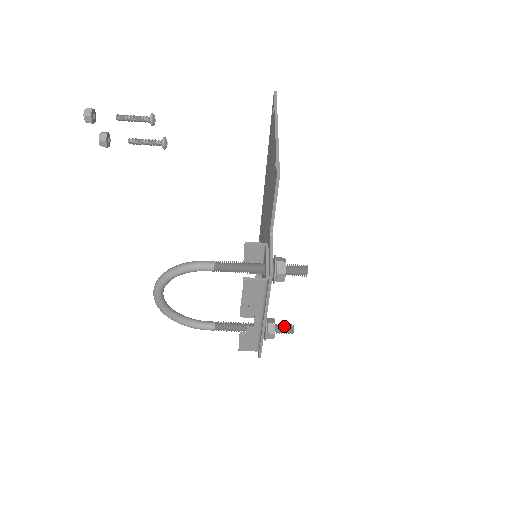
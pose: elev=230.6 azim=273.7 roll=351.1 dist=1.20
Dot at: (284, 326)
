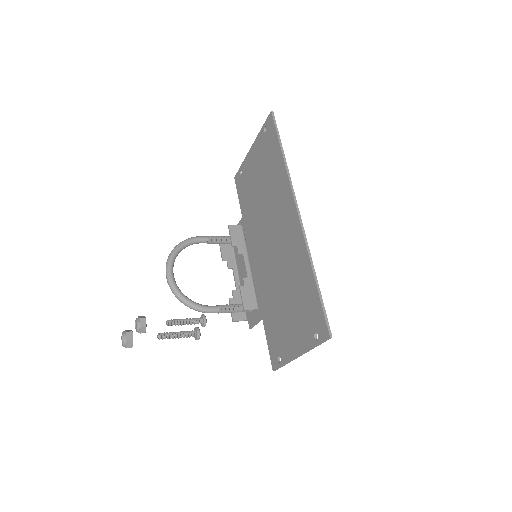
Dot at: occluded
